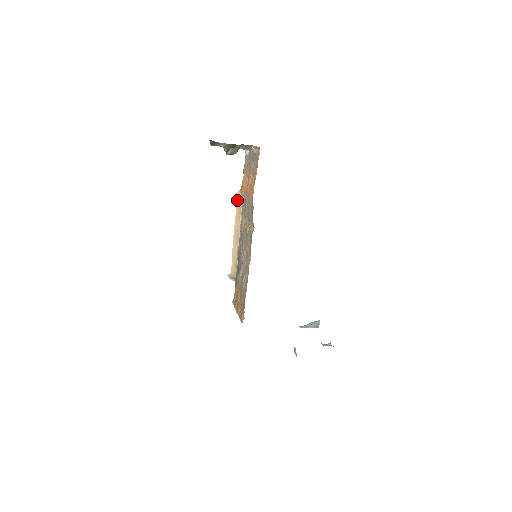
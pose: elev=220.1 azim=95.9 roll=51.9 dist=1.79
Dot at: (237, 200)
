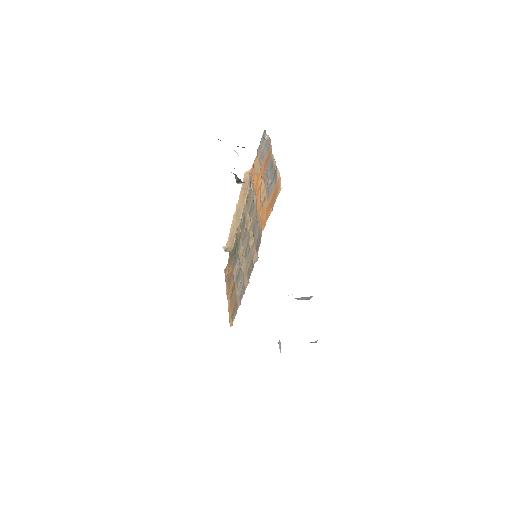
Dot at: (244, 180)
